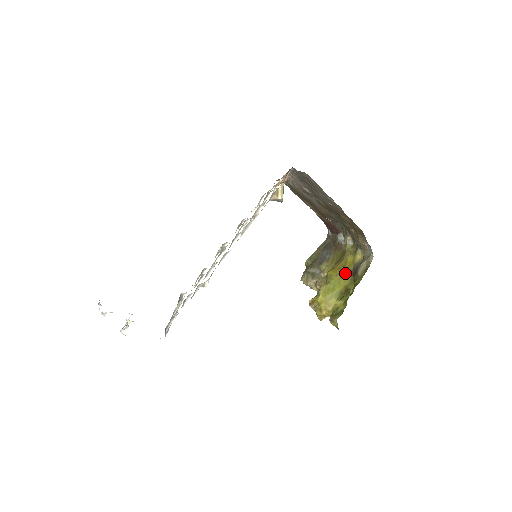
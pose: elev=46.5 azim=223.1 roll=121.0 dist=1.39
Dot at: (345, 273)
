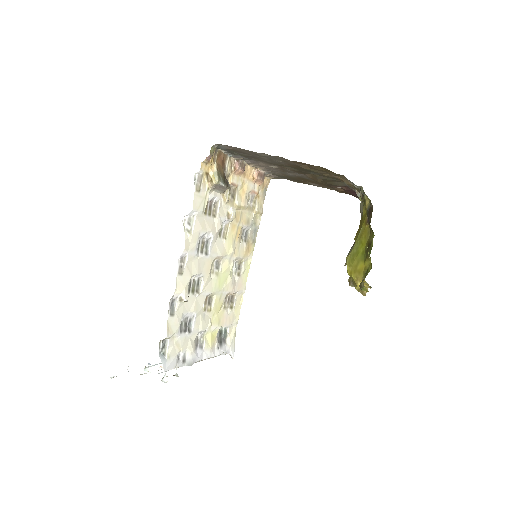
Dot at: (363, 228)
